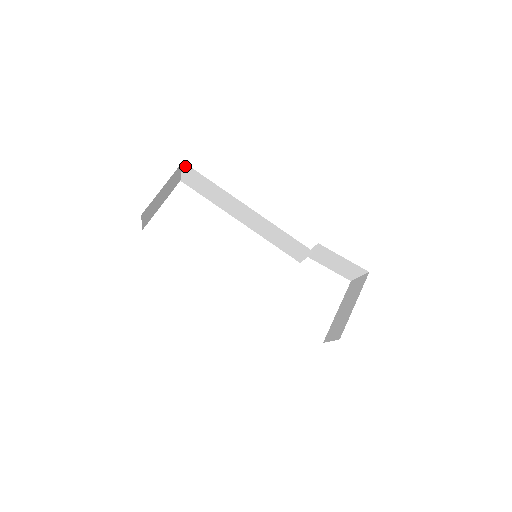
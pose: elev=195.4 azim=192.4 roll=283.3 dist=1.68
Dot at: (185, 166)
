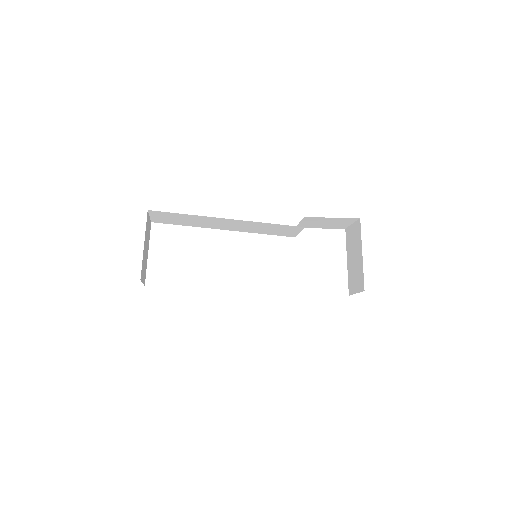
Dot at: (151, 212)
